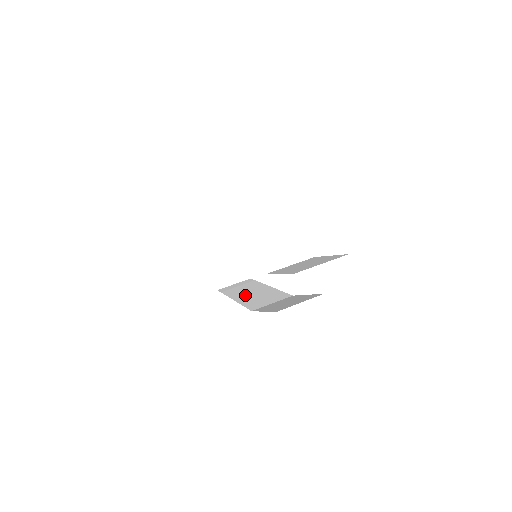
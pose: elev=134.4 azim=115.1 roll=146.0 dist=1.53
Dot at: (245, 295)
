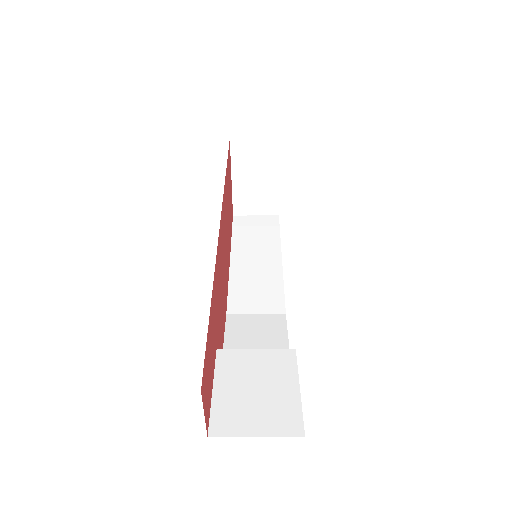
Dot at: (246, 261)
